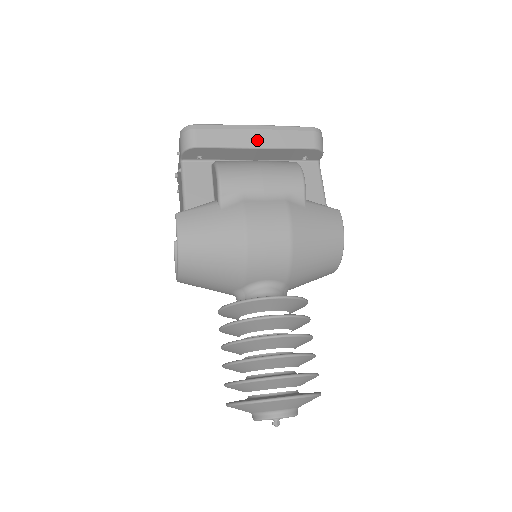
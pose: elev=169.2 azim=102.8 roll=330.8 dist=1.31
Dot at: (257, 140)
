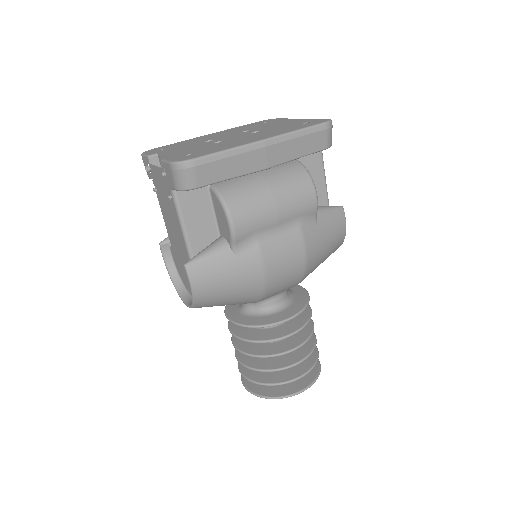
Dot at: (266, 160)
